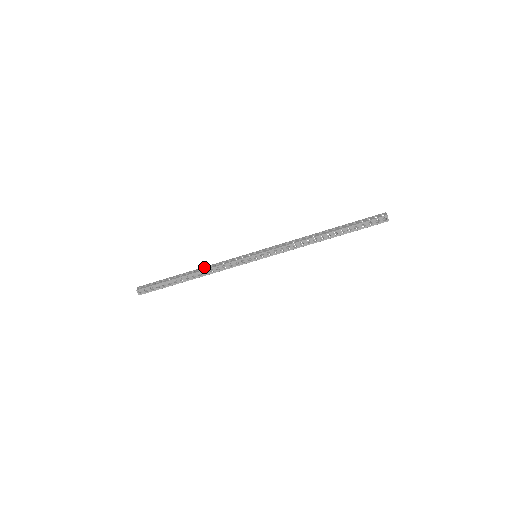
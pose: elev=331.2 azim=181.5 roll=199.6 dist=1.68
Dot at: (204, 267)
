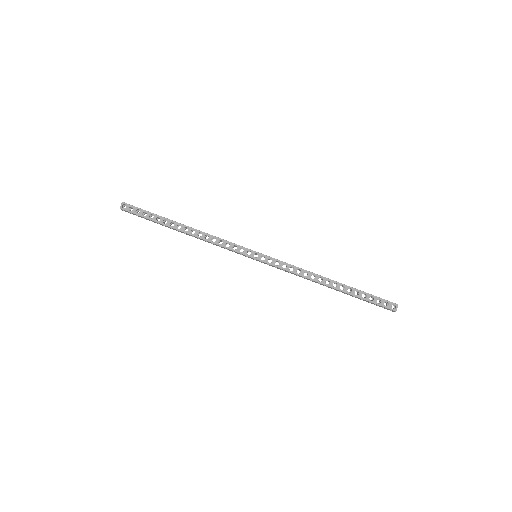
Dot at: occluded
